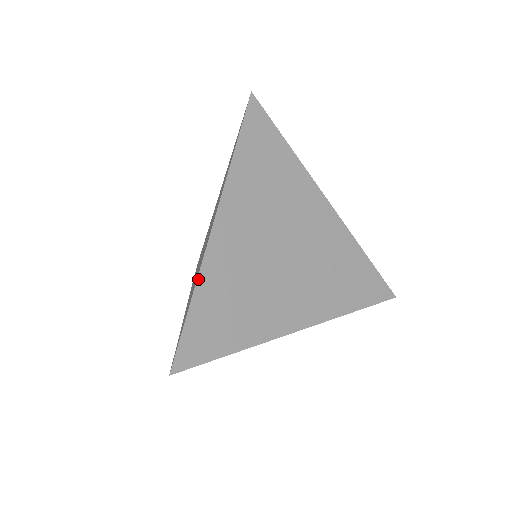
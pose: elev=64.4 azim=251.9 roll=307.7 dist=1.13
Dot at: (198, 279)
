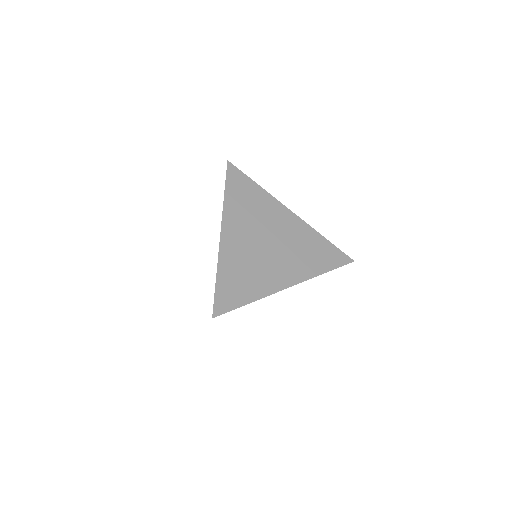
Dot at: (218, 264)
